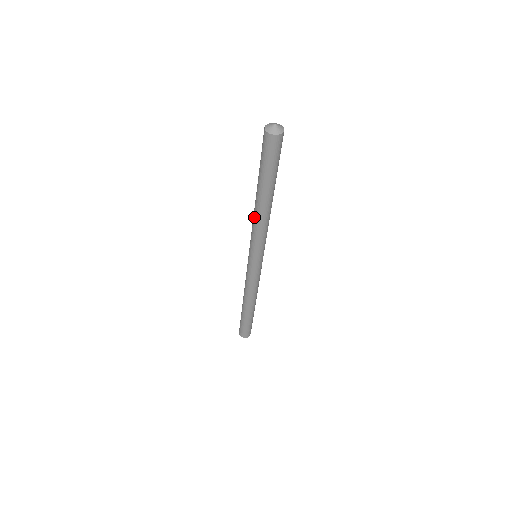
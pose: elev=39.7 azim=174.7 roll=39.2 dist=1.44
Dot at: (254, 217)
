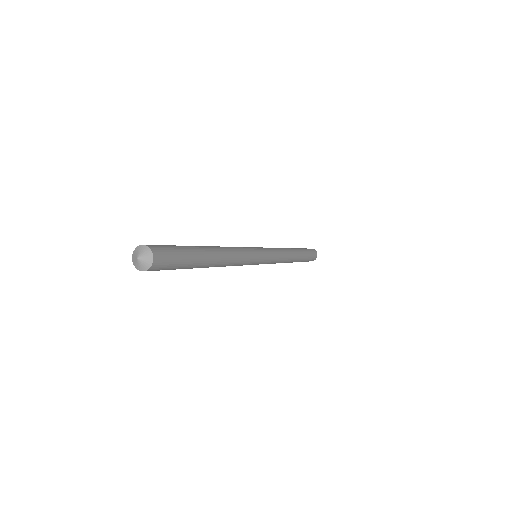
Dot at: occluded
